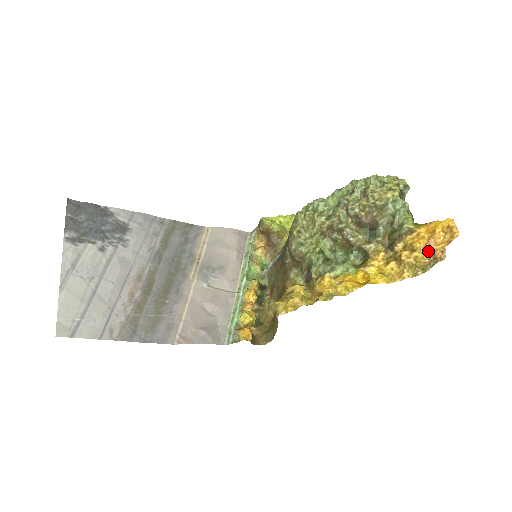
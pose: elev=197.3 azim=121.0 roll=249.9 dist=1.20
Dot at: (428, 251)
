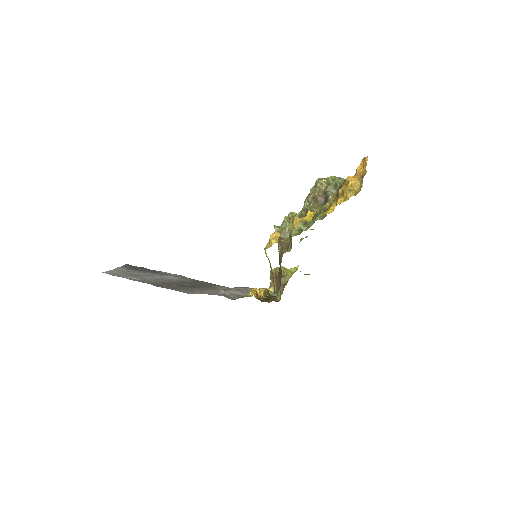
Dot at: (357, 177)
